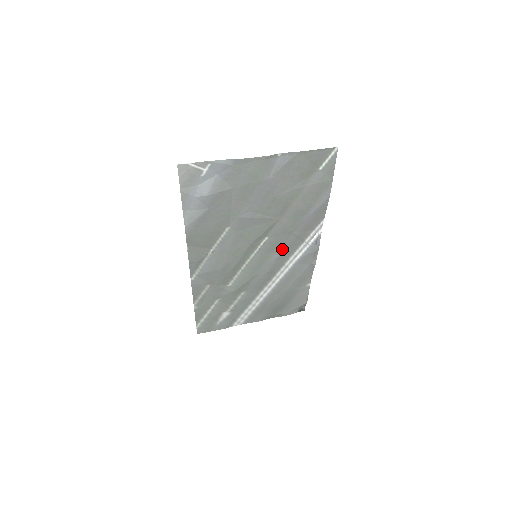
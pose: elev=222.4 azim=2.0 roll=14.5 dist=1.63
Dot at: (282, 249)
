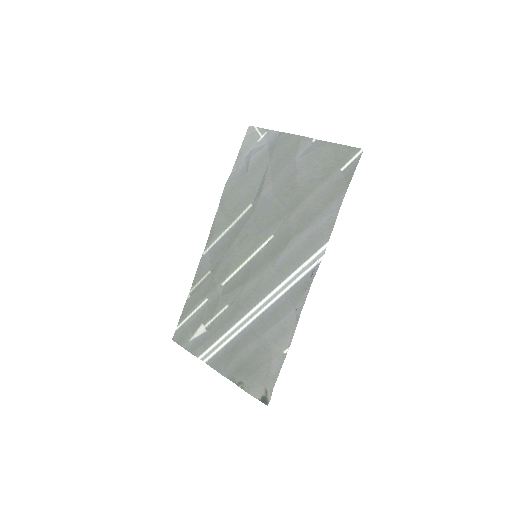
Dot at: (279, 261)
